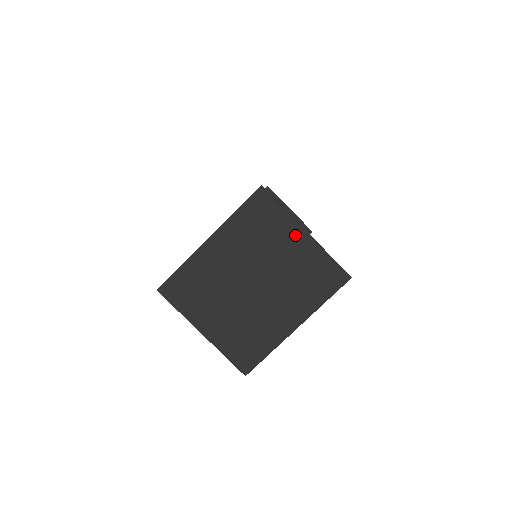
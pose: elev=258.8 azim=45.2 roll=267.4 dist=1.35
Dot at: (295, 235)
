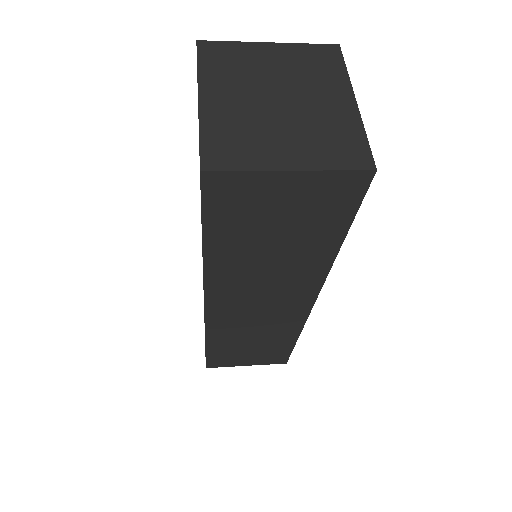
Dot at: (263, 50)
